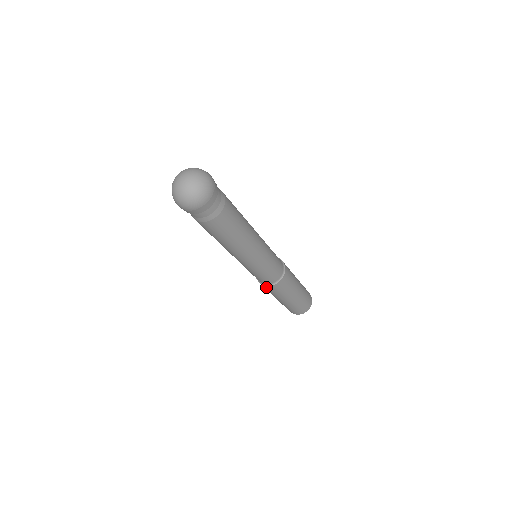
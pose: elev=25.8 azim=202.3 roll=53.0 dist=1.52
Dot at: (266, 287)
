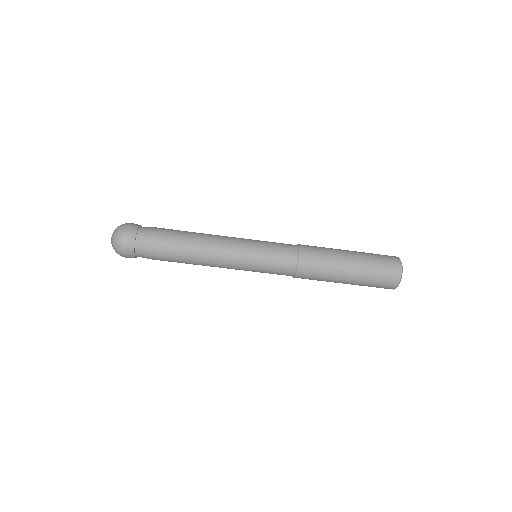
Dot at: occluded
